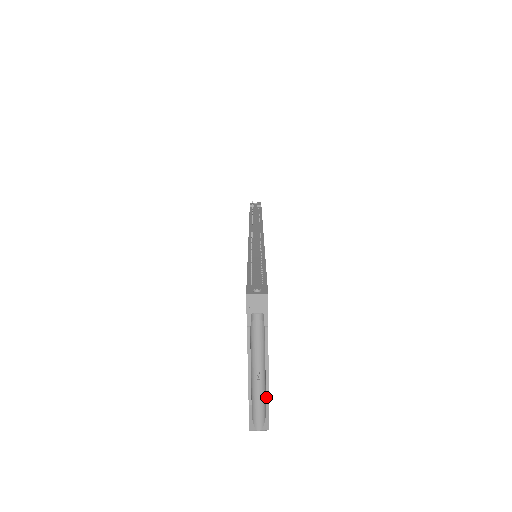
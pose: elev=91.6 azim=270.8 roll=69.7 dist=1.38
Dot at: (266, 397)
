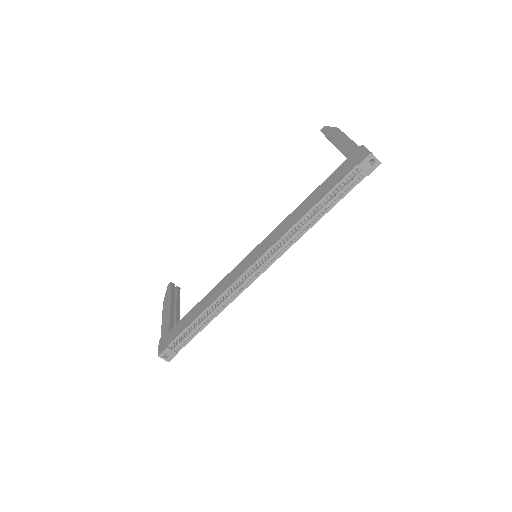
Dot at: occluded
